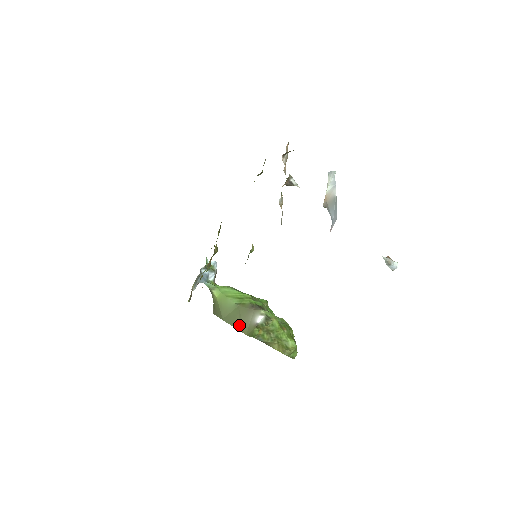
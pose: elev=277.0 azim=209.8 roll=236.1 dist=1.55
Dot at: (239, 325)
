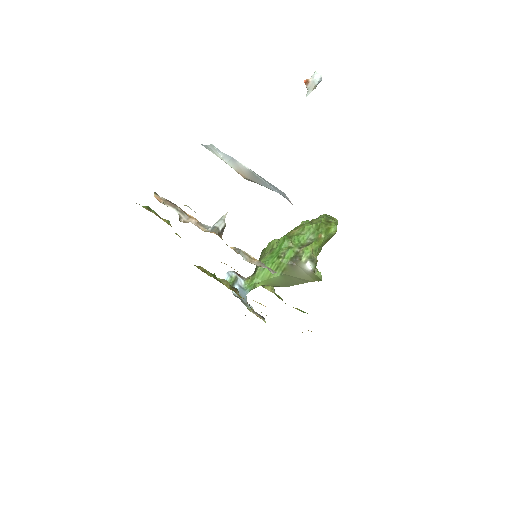
Dot at: (302, 281)
